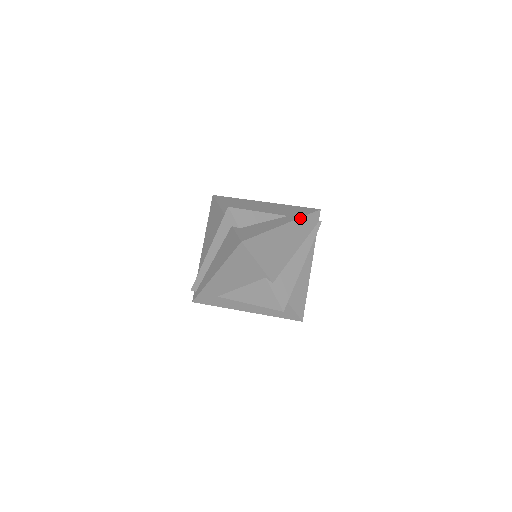
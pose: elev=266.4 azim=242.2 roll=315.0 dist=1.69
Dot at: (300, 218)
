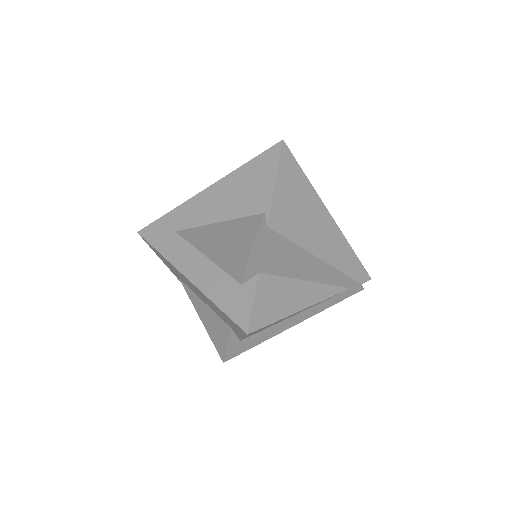
Dot at: (348, 243)
